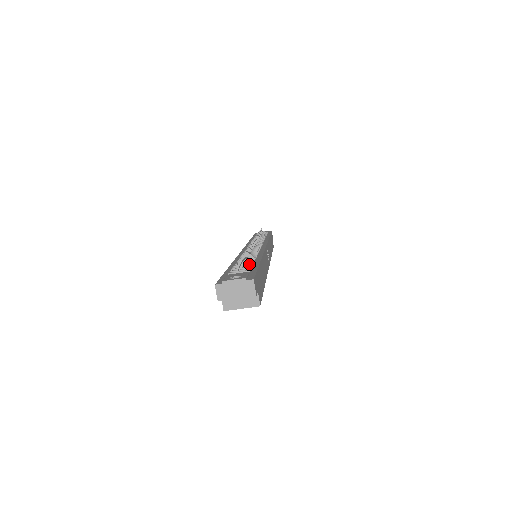
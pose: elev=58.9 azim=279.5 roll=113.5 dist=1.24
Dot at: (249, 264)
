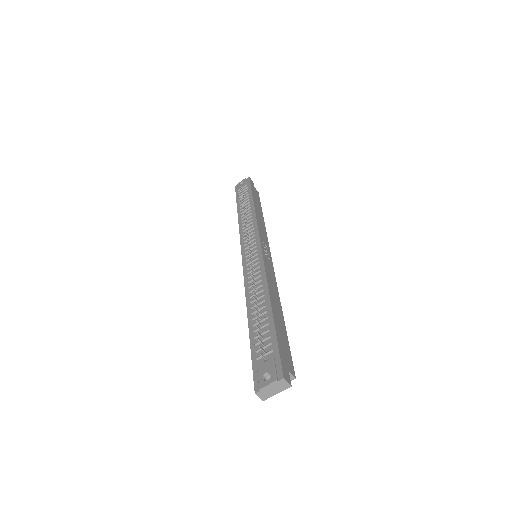
Dot at: (265, 325)
